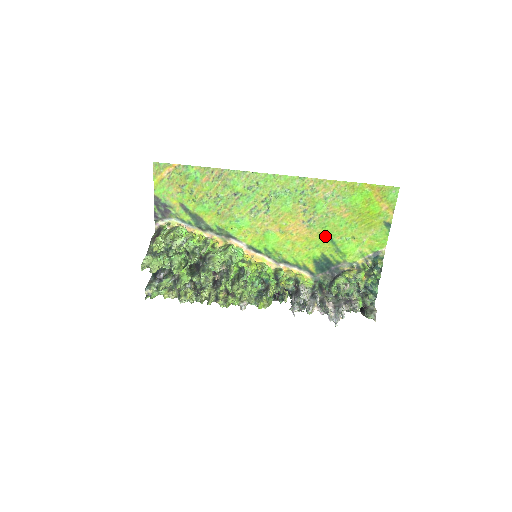
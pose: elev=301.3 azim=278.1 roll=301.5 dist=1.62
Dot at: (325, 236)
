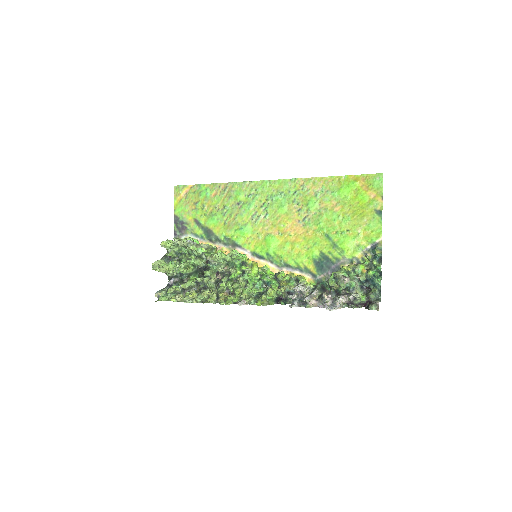
Dot at: (321, 233)
